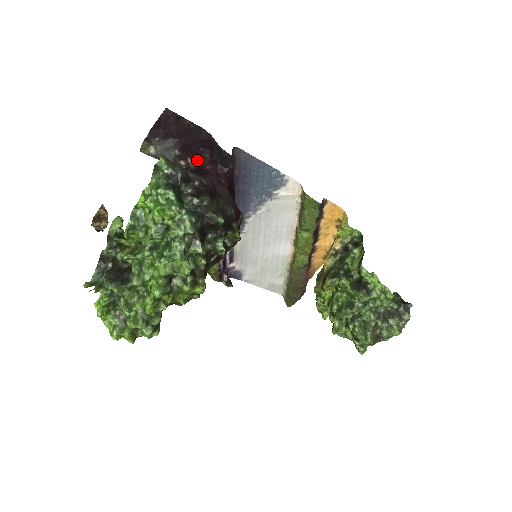
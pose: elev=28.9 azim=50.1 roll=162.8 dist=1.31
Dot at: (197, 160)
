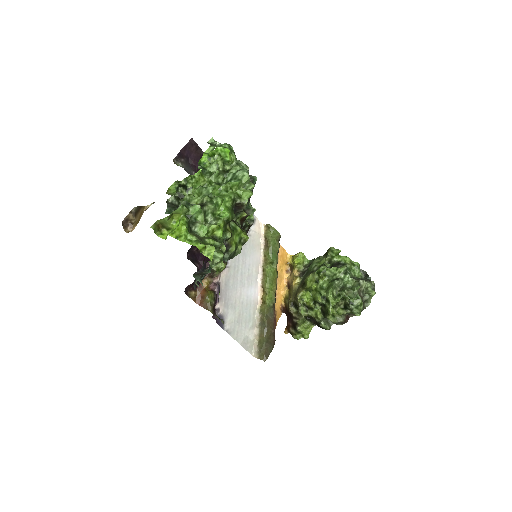
Dot at: occluded
